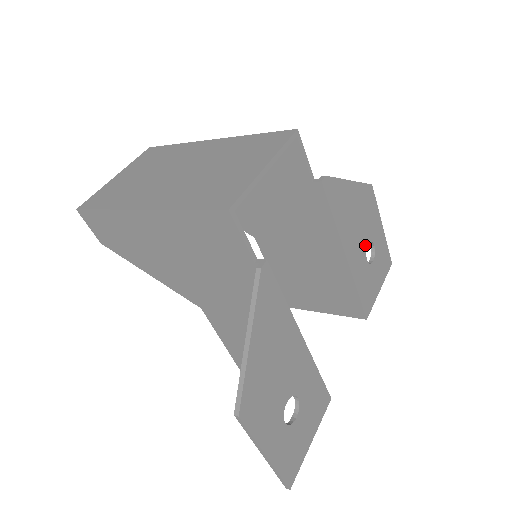
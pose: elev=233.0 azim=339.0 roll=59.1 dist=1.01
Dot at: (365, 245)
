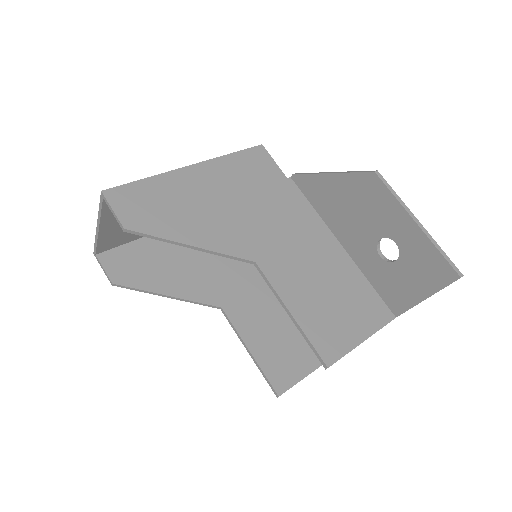
Dot at: occluded
